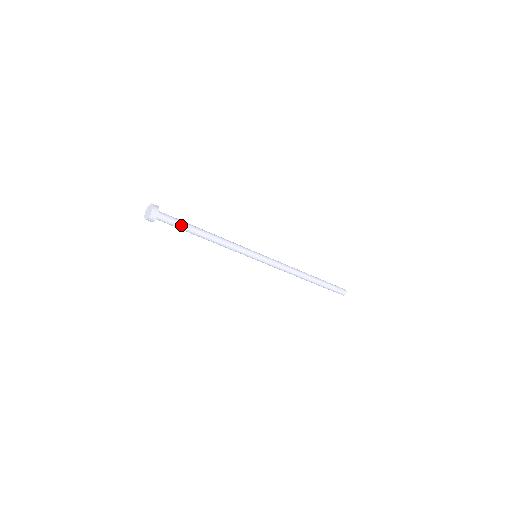
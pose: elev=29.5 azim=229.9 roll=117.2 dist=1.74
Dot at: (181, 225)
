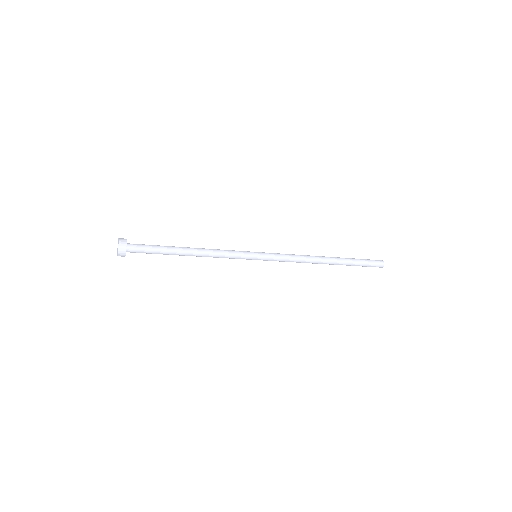
Dot at: (157, 251)
